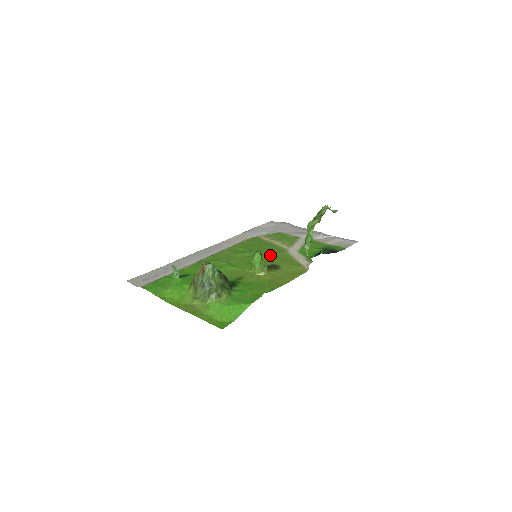
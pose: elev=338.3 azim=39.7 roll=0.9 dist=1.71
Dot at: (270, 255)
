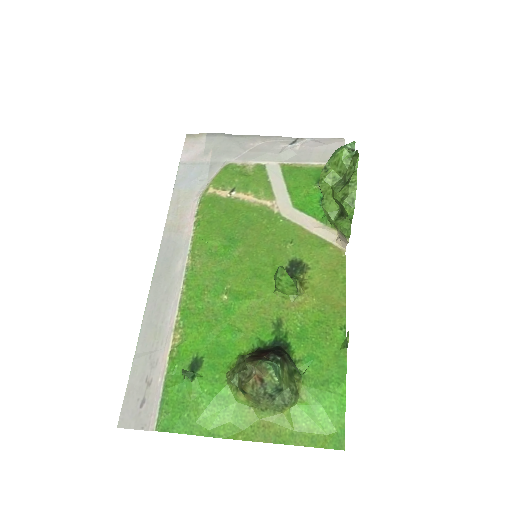
Dot at: (268, 239)
